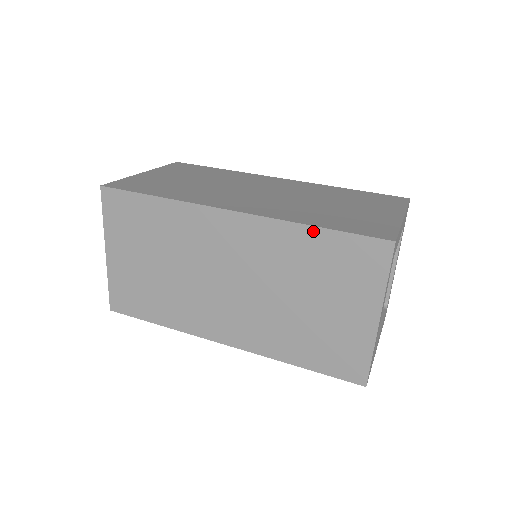
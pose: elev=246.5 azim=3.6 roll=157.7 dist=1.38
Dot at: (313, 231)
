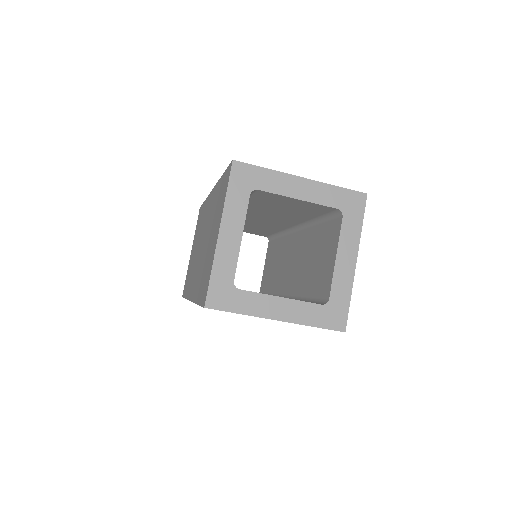
Dot at: (221, 180)
